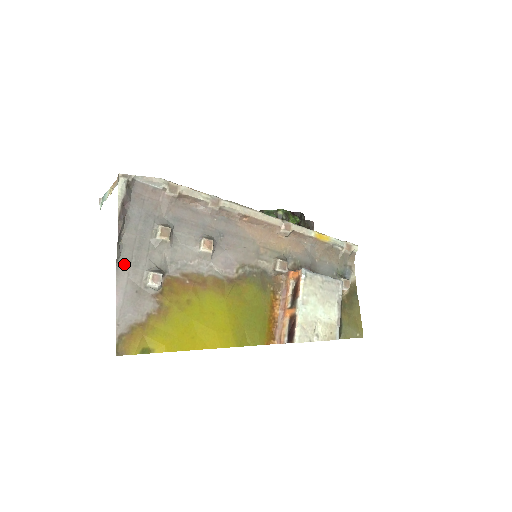
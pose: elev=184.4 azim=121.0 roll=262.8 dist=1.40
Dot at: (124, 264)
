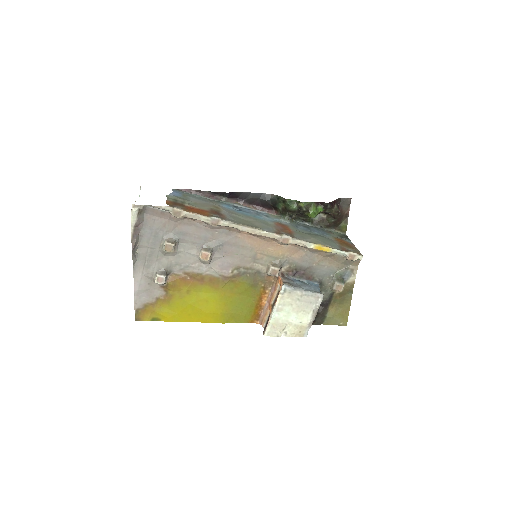
Dot at: (139, 266)
